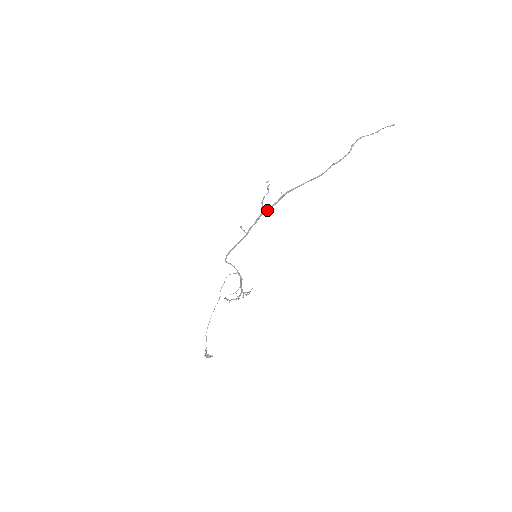
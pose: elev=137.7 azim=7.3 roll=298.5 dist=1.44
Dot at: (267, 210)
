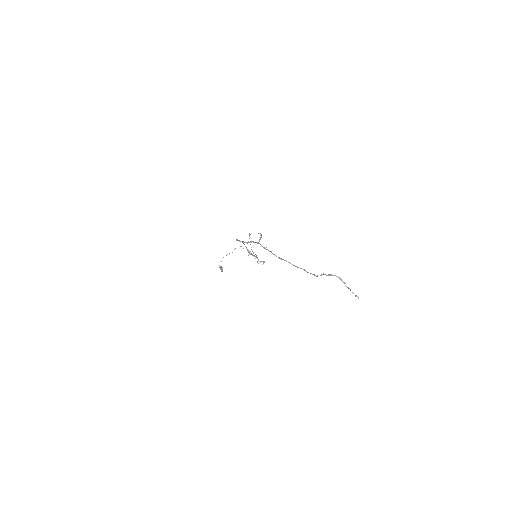
Dot at: (261, 245)
